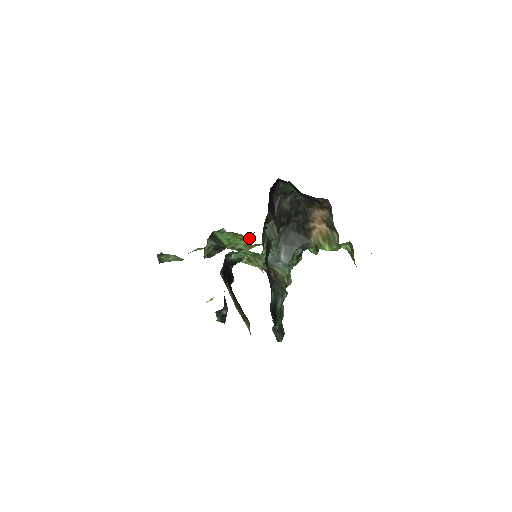
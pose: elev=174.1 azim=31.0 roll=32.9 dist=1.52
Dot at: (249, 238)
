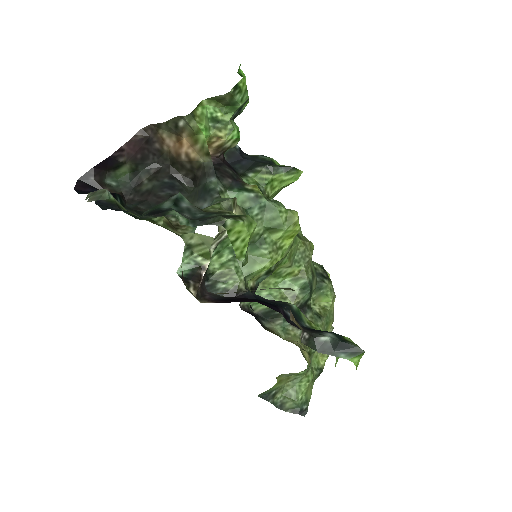
Dot at: (320, 278)
